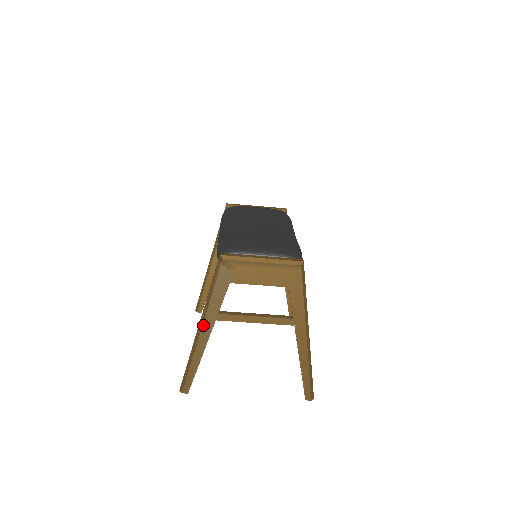
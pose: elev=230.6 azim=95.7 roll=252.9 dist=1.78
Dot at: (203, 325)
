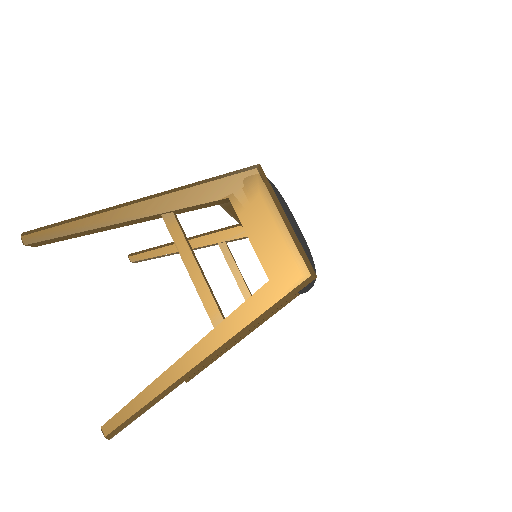
Dot at: (146, 201)
